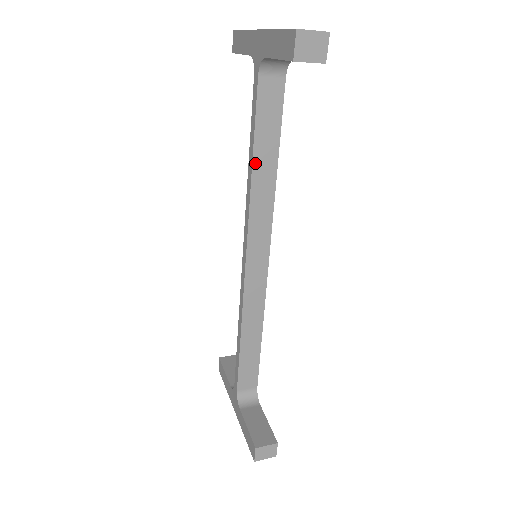
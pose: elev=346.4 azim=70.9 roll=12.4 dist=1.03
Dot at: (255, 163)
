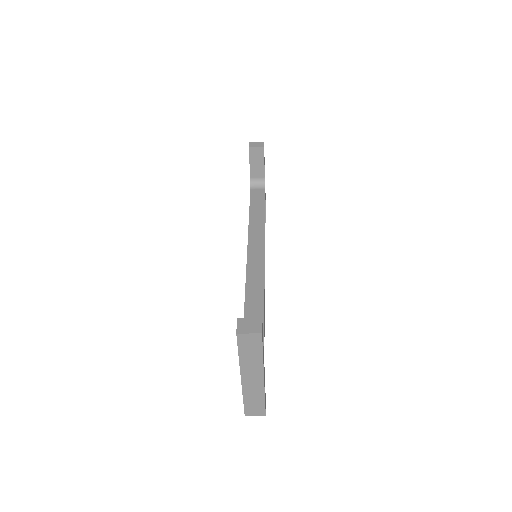
Dot at: (251, 214)
